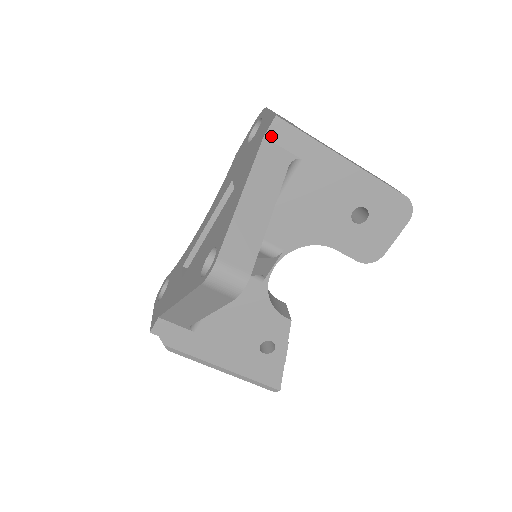
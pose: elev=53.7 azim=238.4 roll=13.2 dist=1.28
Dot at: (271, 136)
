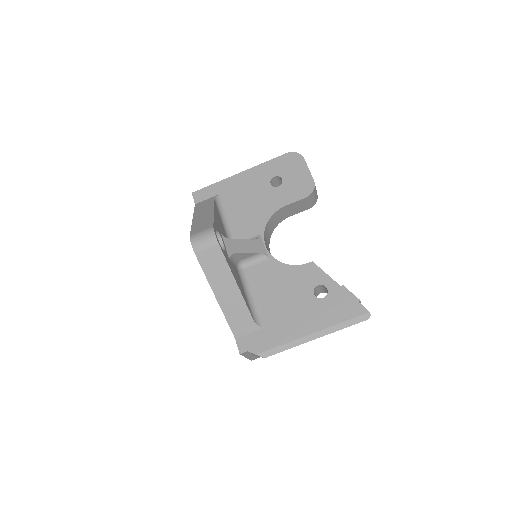
Dot at: (198, 201)
